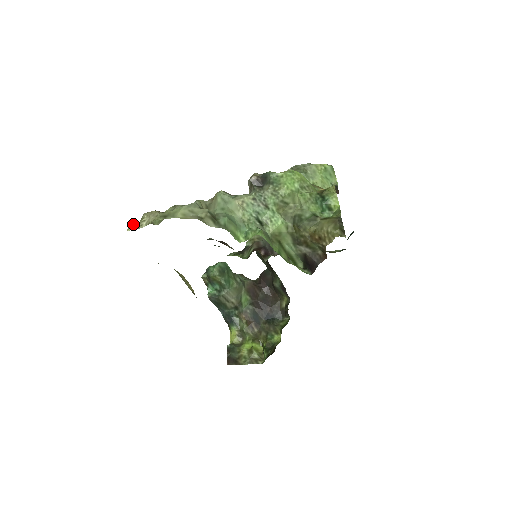
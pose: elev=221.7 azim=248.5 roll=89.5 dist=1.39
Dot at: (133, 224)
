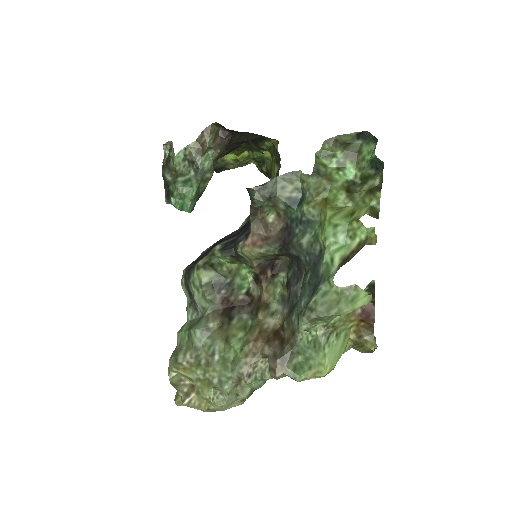
Dot at: (179, 405)
